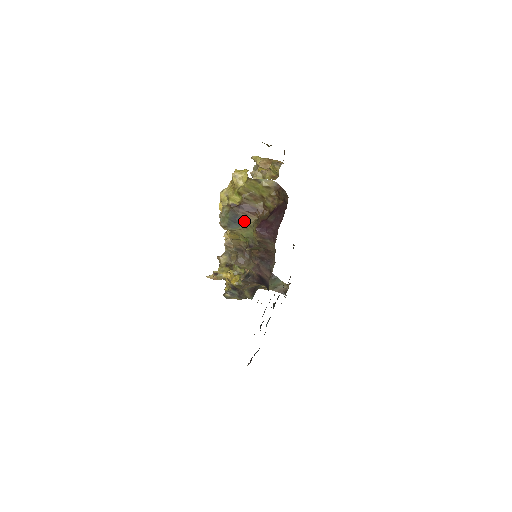
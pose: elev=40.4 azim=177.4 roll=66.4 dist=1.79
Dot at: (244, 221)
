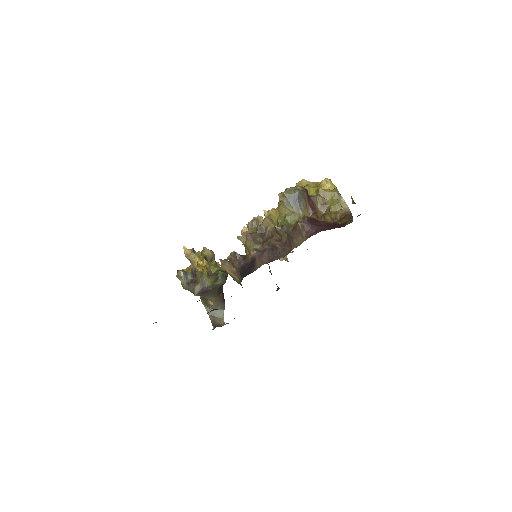
Dot at: (300, 208)
